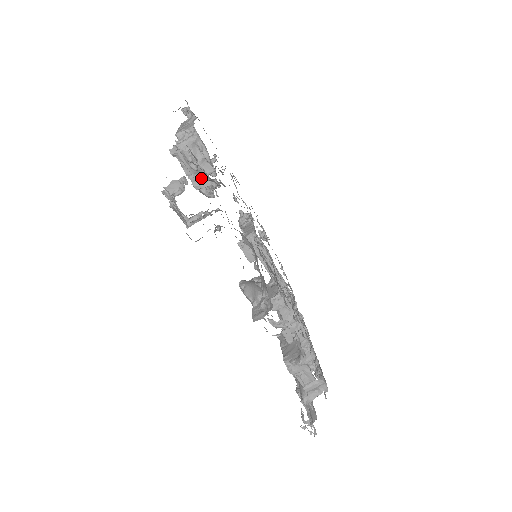
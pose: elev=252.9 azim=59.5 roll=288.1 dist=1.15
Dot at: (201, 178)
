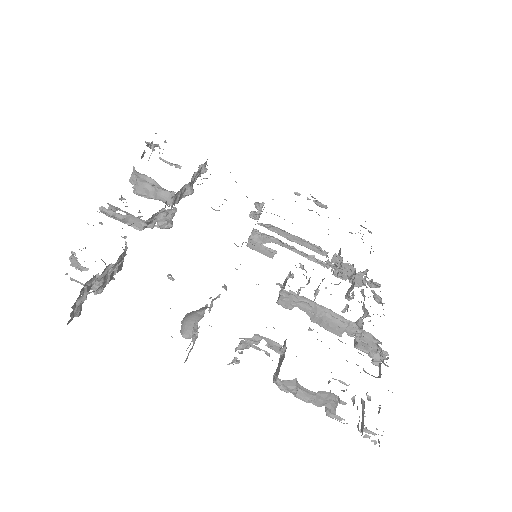
Dot at: (134, 222)
